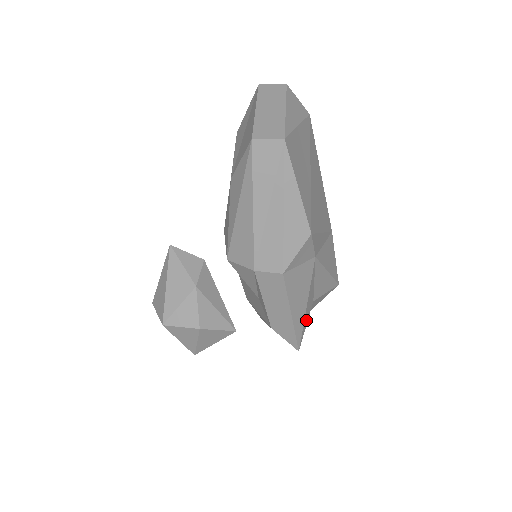
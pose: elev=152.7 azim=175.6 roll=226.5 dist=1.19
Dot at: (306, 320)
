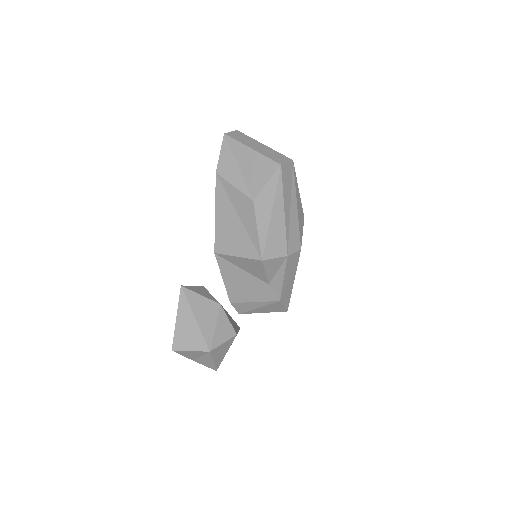
Dot at: occluded
